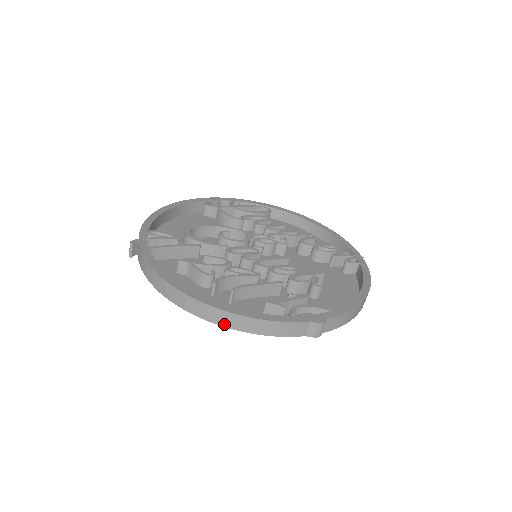
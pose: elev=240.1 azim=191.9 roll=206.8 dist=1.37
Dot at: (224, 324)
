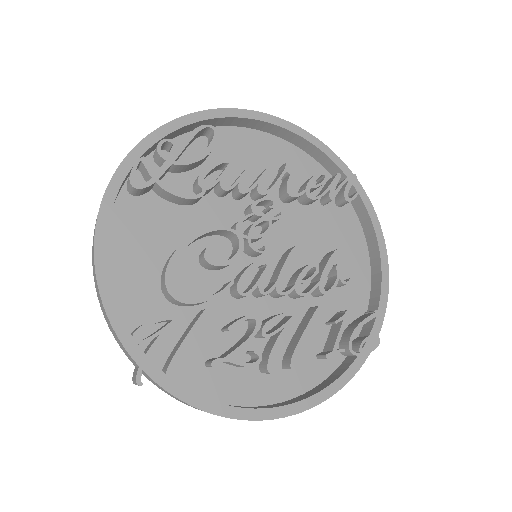
Dot at: occluded
